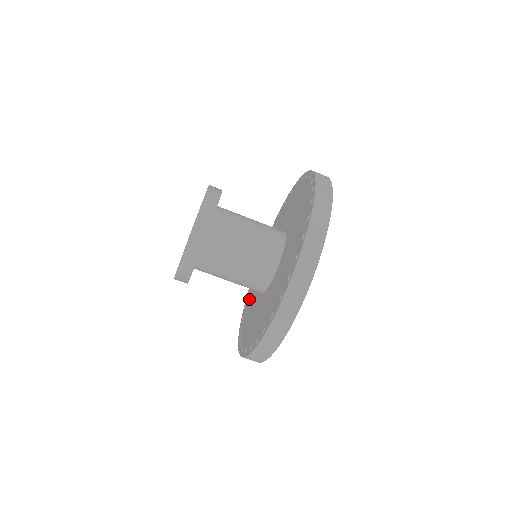
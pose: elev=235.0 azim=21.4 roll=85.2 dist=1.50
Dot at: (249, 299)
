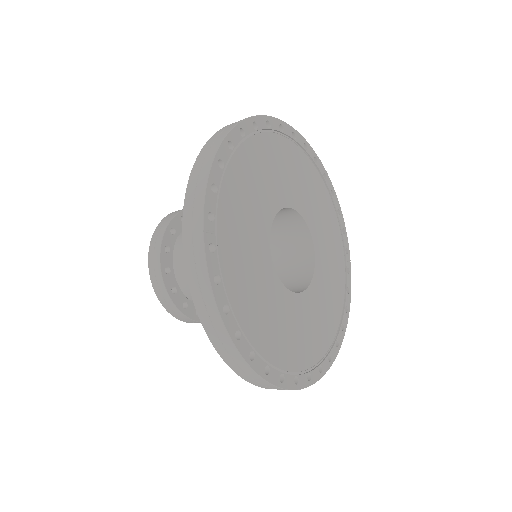
Dot at: occluded
